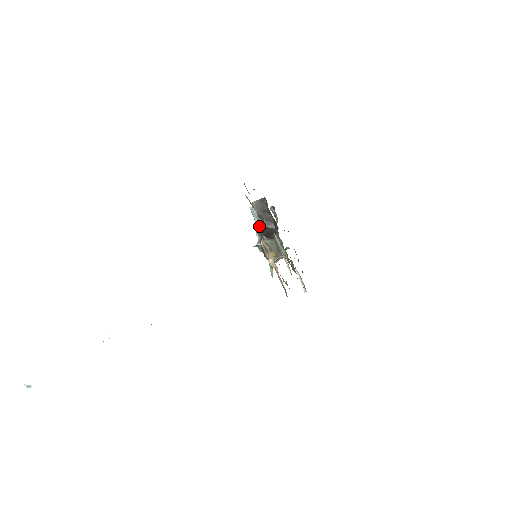
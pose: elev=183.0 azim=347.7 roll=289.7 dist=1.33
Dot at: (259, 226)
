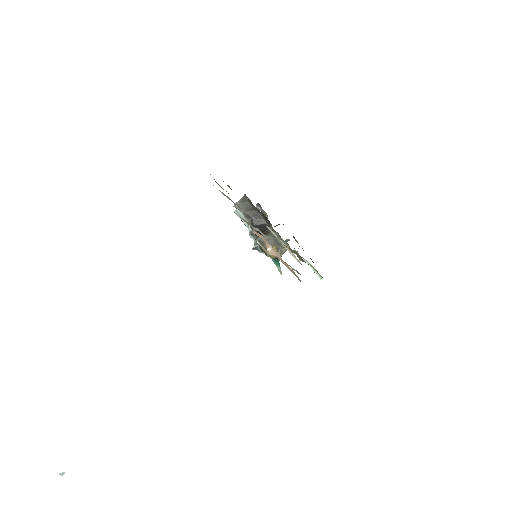
Dot at: (250, 227)
